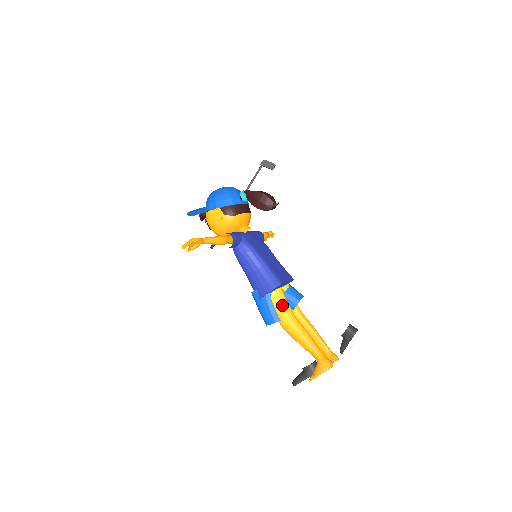
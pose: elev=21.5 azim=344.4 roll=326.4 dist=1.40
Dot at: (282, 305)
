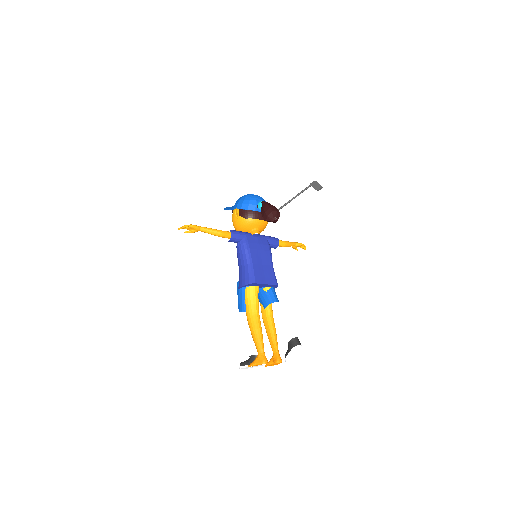
Dot at: (250, 300)
